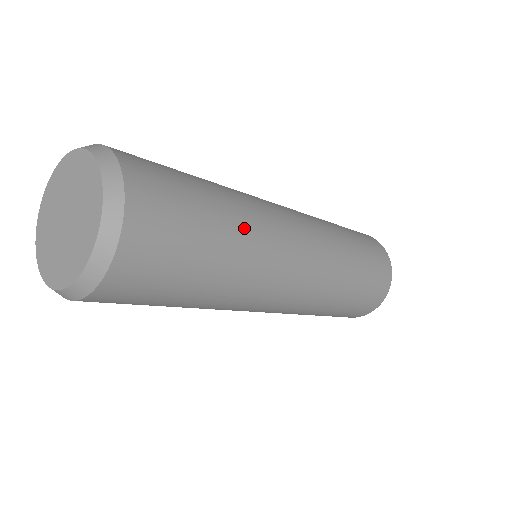
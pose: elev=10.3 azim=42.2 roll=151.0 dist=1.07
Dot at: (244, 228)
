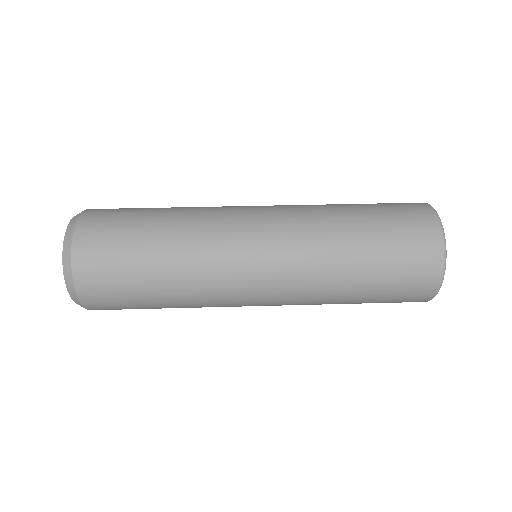
Dot at: occluded
